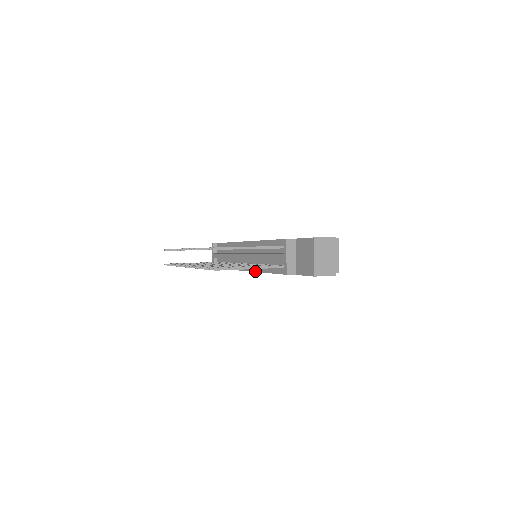
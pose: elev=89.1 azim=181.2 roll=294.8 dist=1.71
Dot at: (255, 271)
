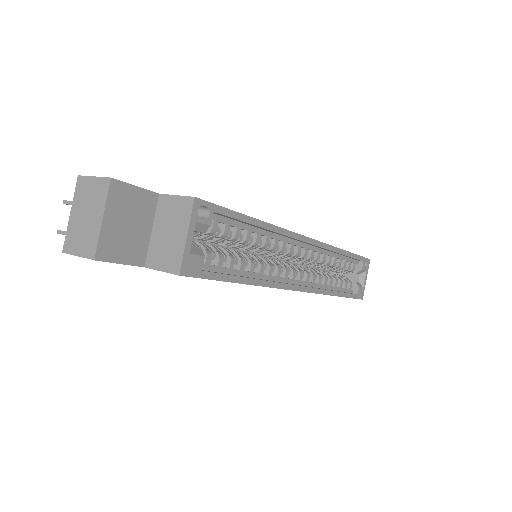
Dot at: occluded
